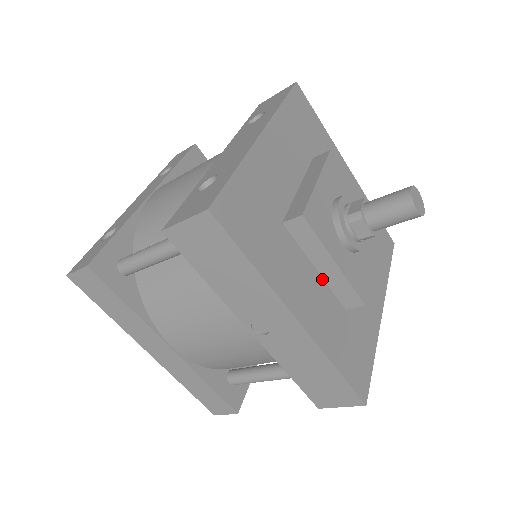
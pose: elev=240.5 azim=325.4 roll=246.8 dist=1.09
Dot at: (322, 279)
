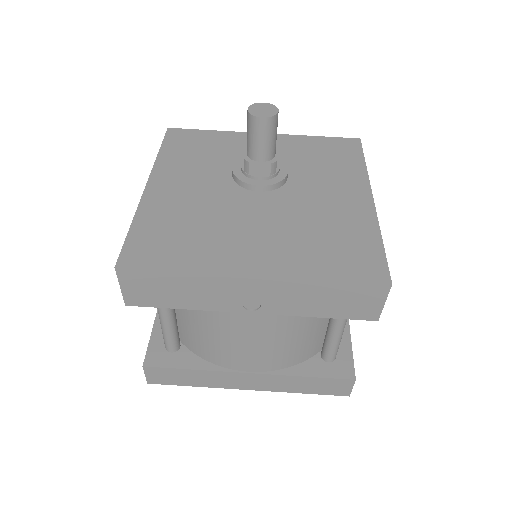
Dot at: (269, 229)
